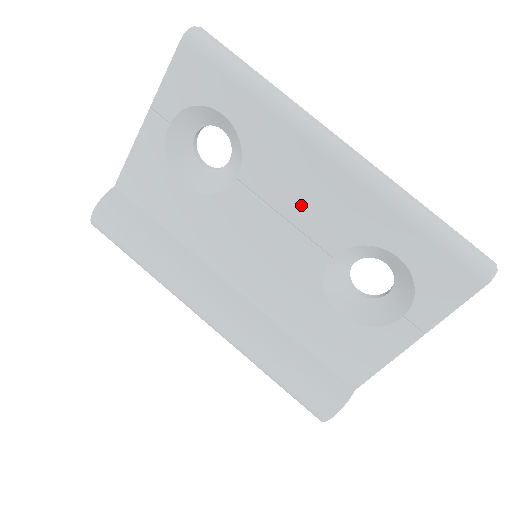
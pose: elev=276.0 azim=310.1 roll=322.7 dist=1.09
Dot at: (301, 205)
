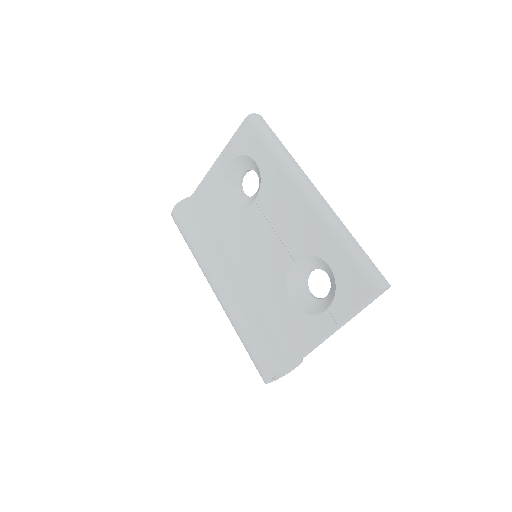
Dot at: (284, 223)
